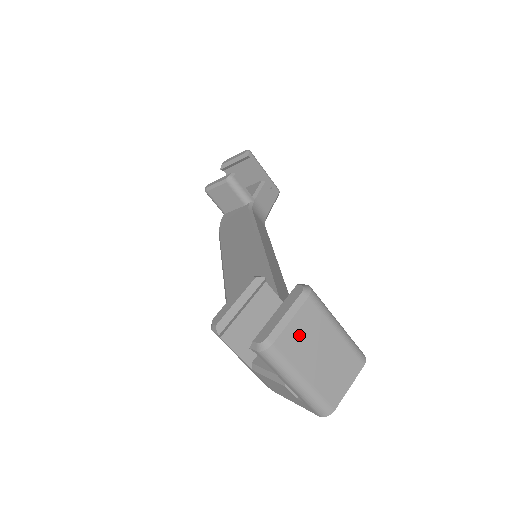
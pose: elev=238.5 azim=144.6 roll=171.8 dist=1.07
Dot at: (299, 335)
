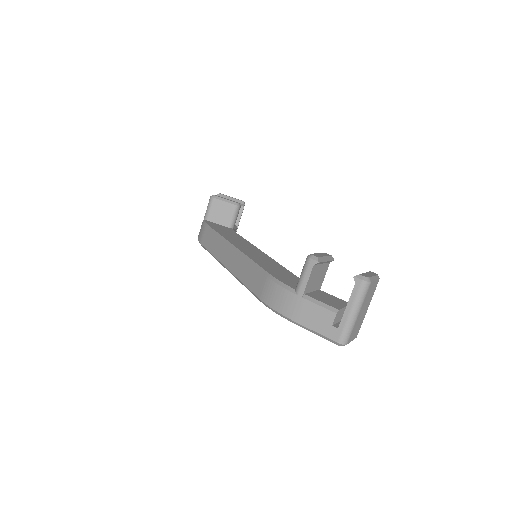
Dot at: (371, 291)
